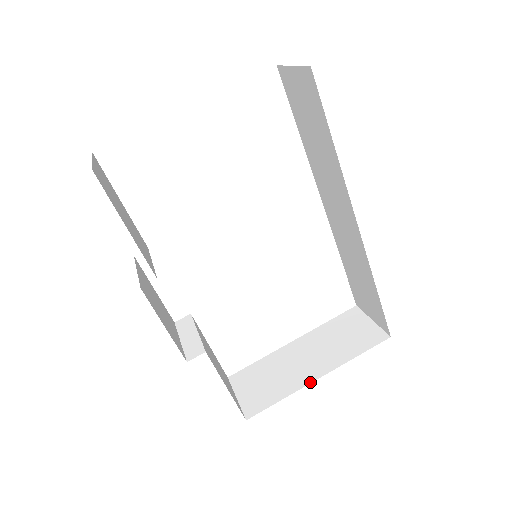
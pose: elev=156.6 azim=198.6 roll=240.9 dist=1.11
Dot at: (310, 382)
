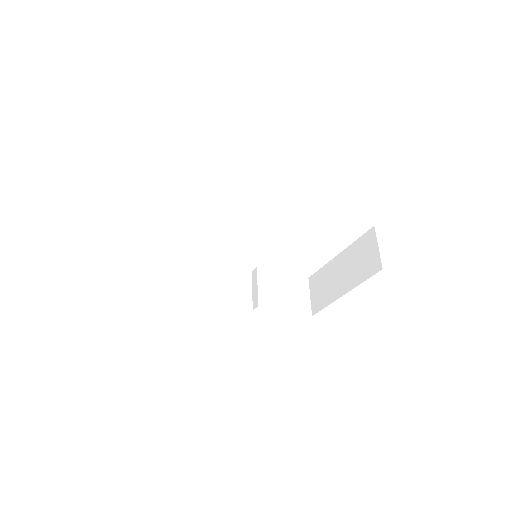
Dot at: (339, 297)
